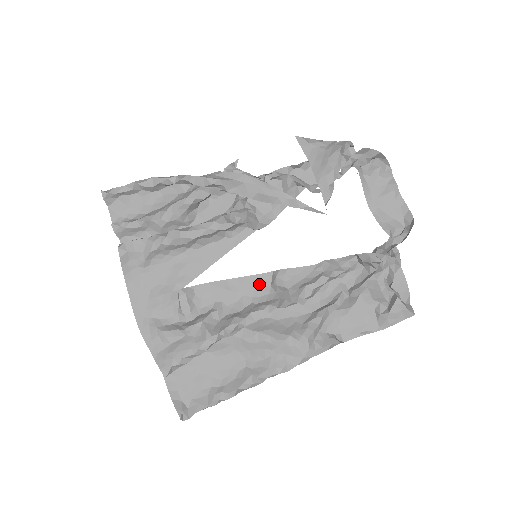
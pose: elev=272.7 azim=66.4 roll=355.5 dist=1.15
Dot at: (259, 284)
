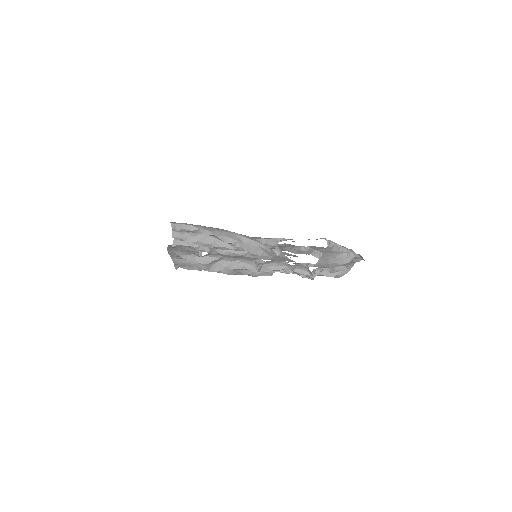
Dot at: (249, 258)
